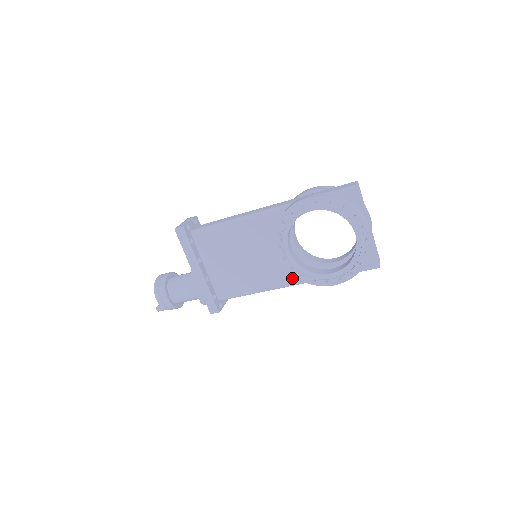
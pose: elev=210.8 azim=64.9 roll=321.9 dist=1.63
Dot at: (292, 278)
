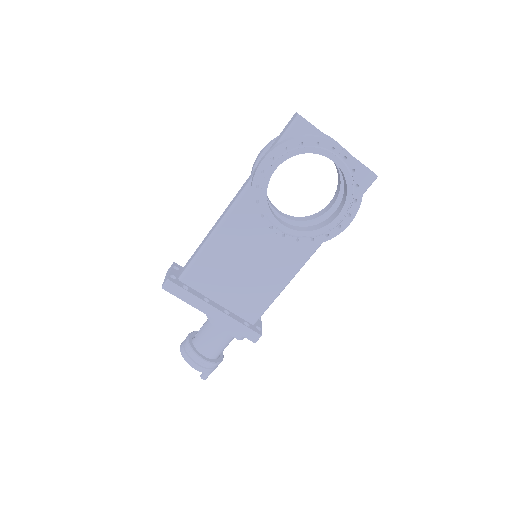
Dot at: (305, 250)
